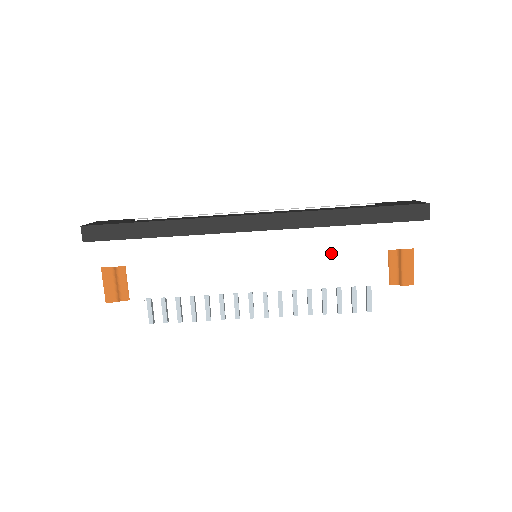
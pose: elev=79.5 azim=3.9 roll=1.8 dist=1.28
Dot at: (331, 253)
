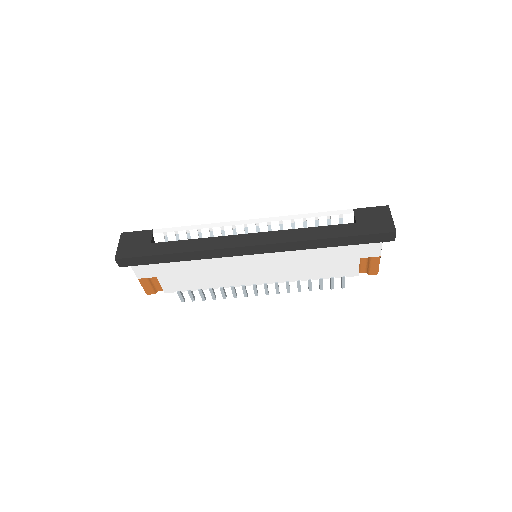
Dot at: (315, 262)
